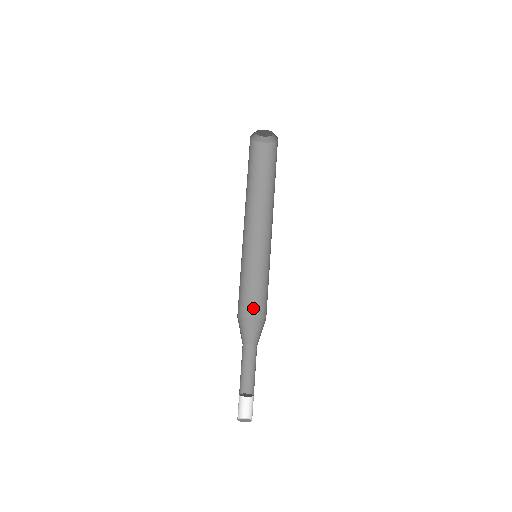
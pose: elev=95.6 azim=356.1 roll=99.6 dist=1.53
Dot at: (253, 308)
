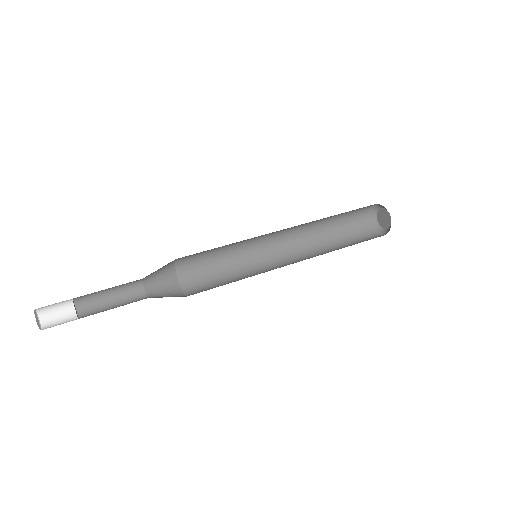
Dot at: (190, 277)
